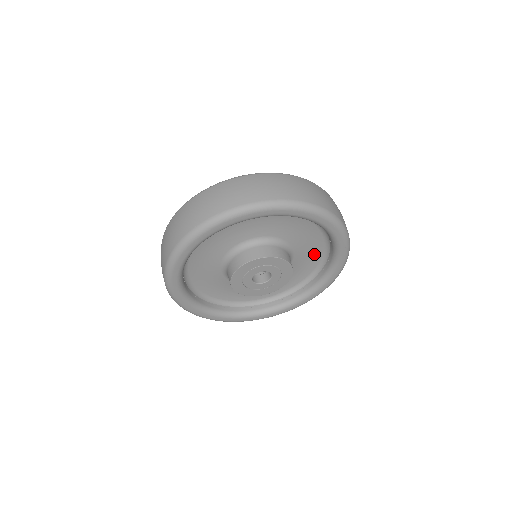
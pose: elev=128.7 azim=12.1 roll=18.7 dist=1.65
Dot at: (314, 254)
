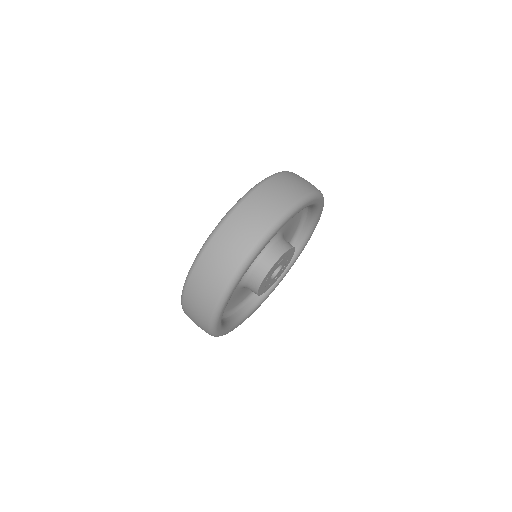
Dot at: (290, 236)
